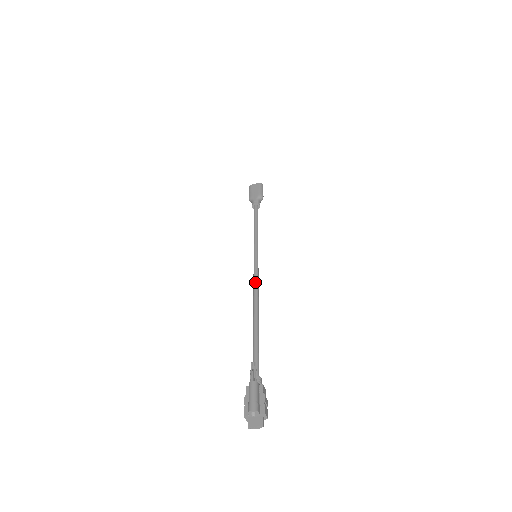
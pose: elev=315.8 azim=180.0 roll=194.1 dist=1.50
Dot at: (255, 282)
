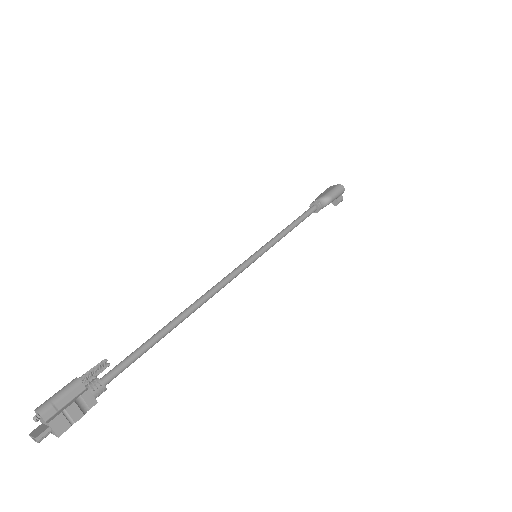
Dot at: occluded
